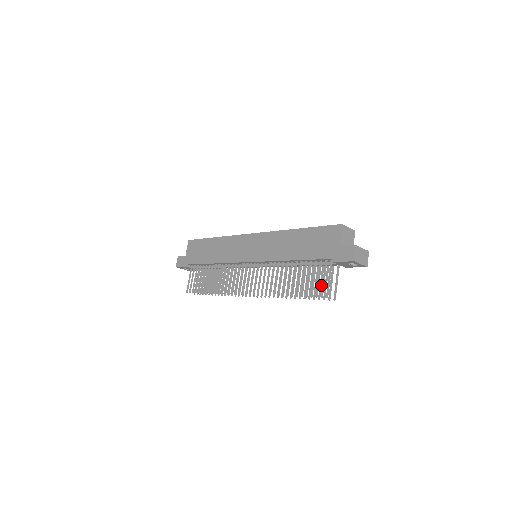
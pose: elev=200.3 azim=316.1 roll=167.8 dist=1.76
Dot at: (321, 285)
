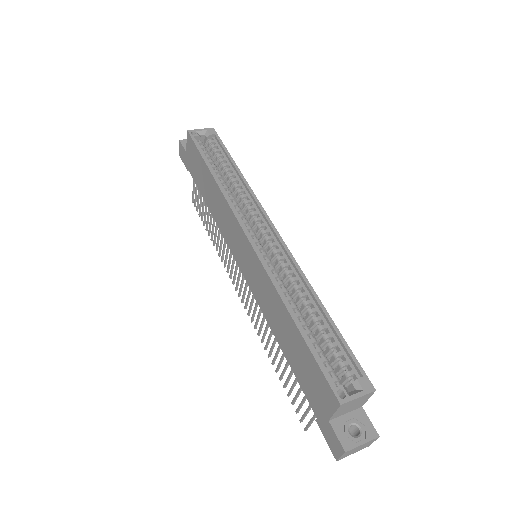
Dot at: occluded
